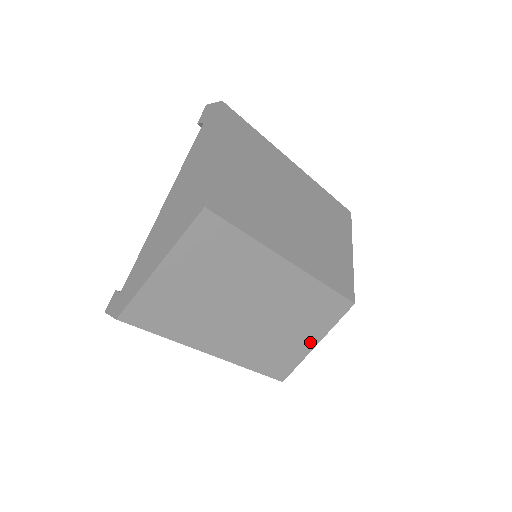
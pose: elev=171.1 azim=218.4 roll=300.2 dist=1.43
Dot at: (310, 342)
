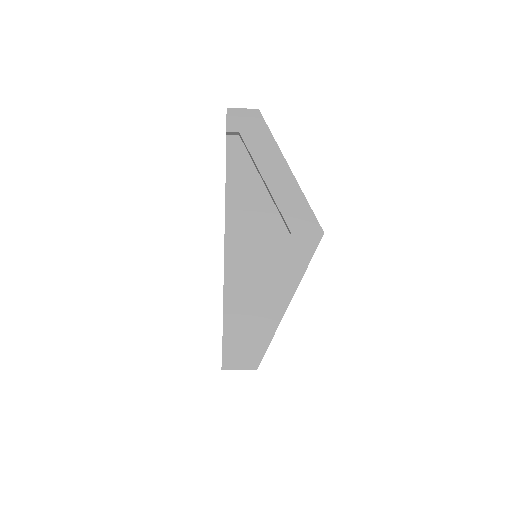
Dot at: occluded
